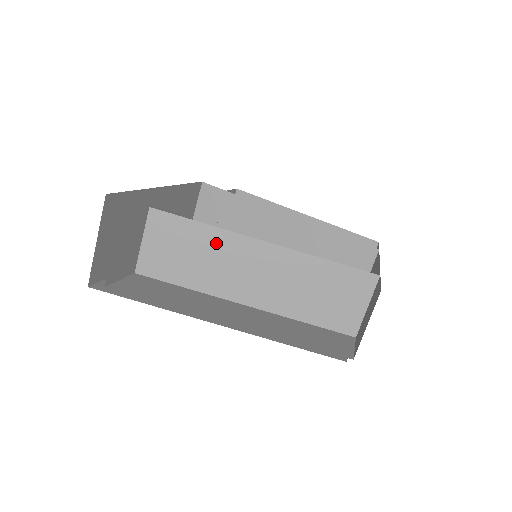
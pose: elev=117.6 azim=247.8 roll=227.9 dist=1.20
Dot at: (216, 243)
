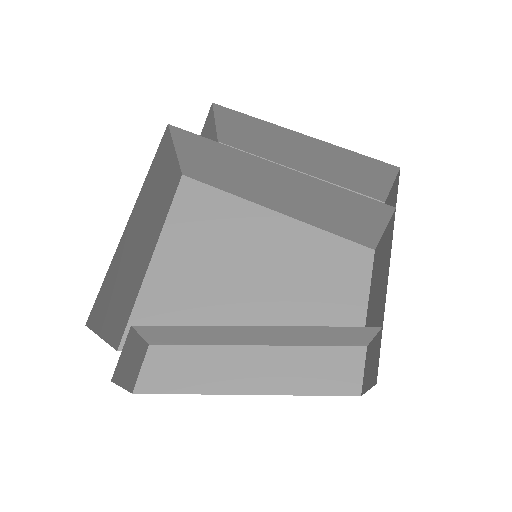
Dot at: (209, 331)
